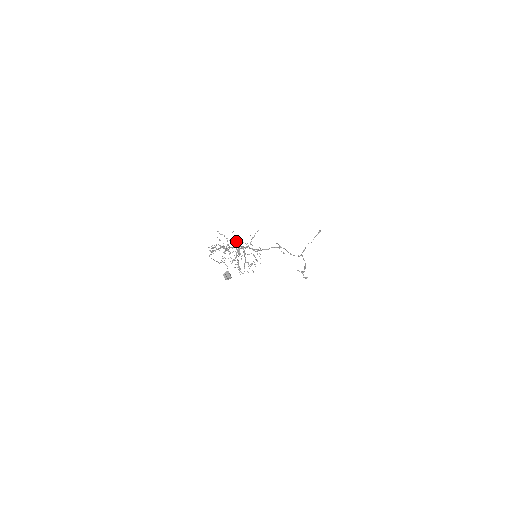
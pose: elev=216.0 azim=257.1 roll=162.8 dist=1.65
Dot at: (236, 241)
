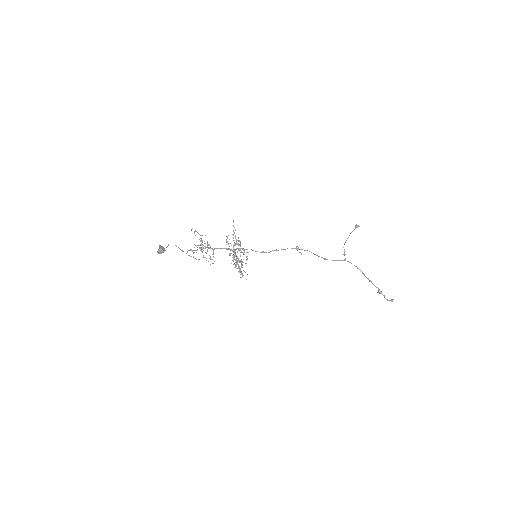
Dot at: (230, 243)
